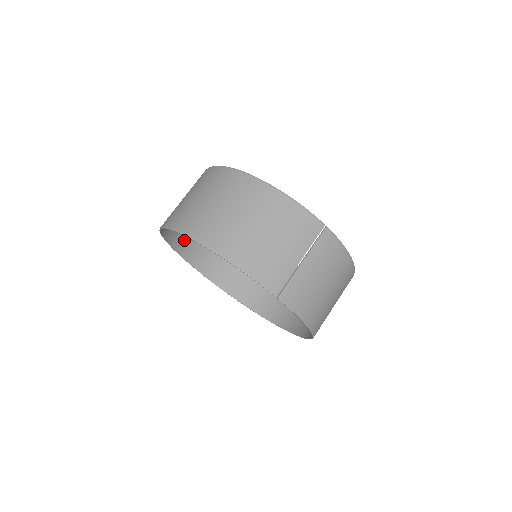
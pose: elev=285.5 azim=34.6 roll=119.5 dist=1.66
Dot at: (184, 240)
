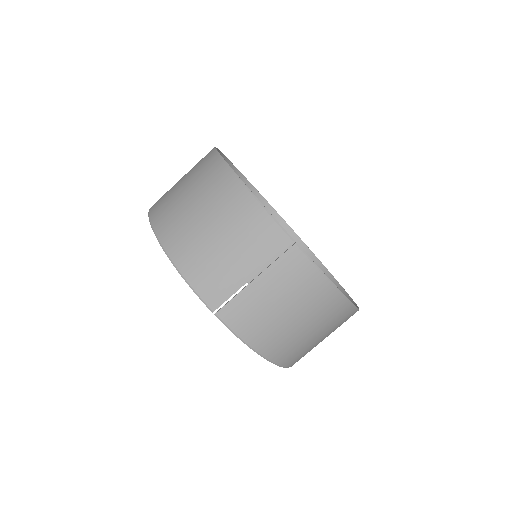
Dot at: occluded
